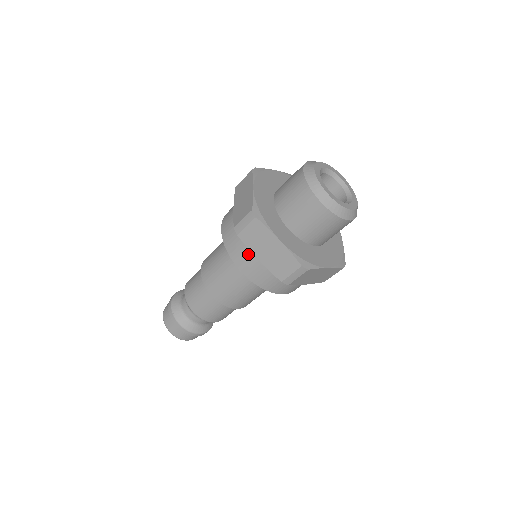
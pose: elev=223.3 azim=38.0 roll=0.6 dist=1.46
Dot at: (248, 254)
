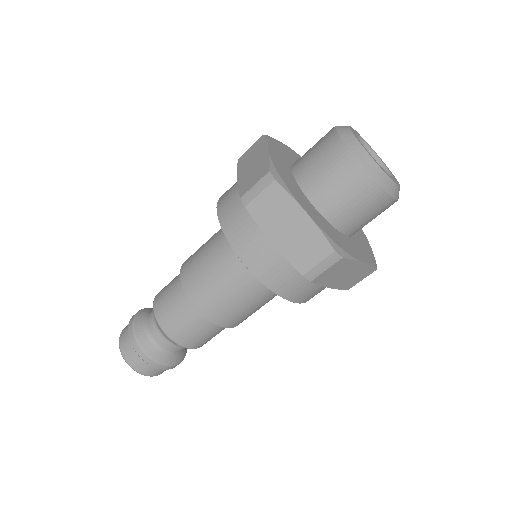
Dot at: (256, 237)
